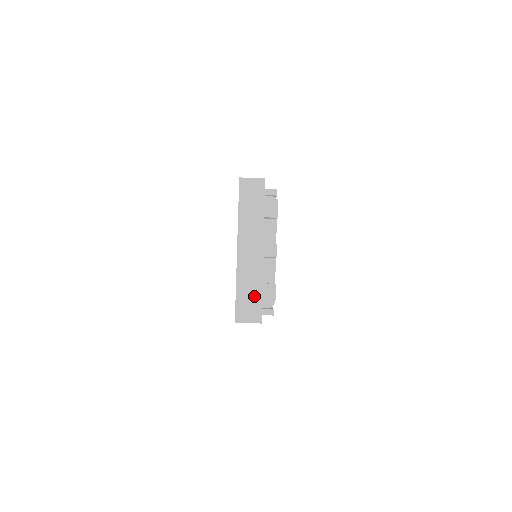
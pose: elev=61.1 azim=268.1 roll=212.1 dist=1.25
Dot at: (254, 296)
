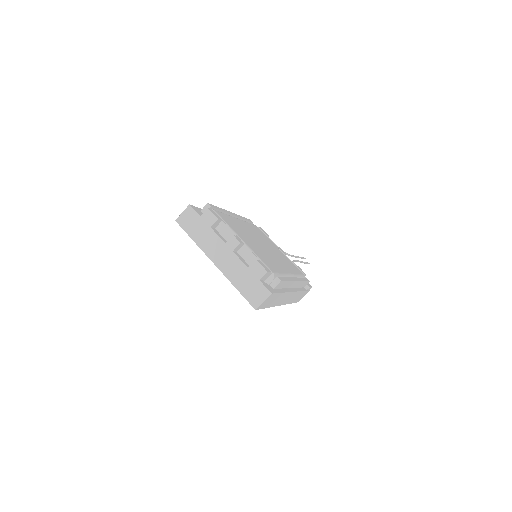
Dot at: (251, 281)
